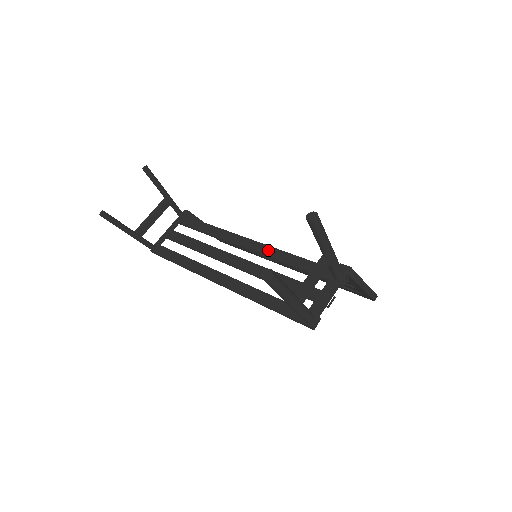
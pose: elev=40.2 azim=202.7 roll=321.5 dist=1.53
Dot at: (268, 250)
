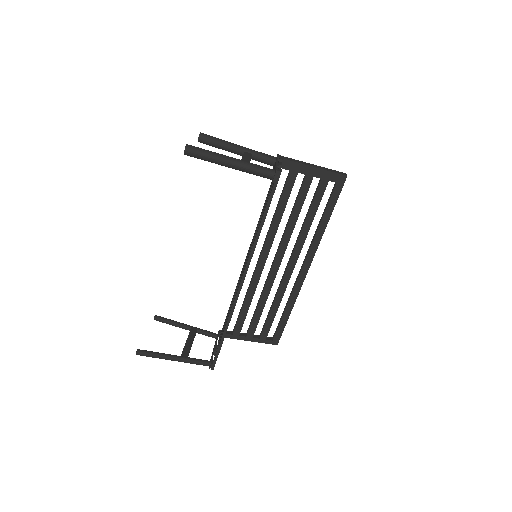
Dot at: occluded
